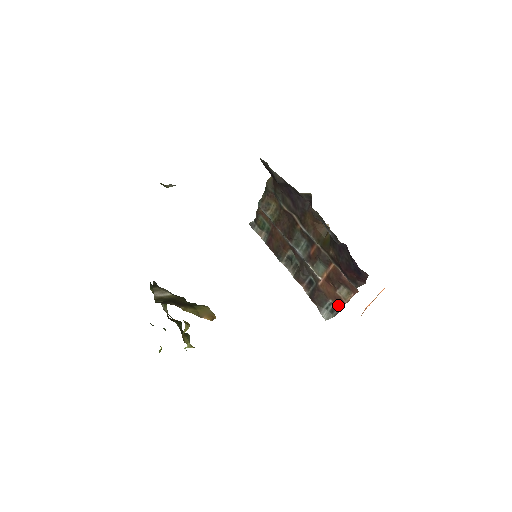
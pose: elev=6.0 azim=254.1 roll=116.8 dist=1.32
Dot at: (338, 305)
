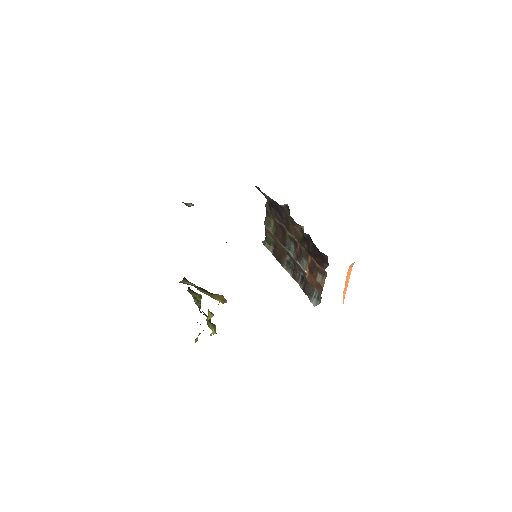
Dot at: (320, 291)
